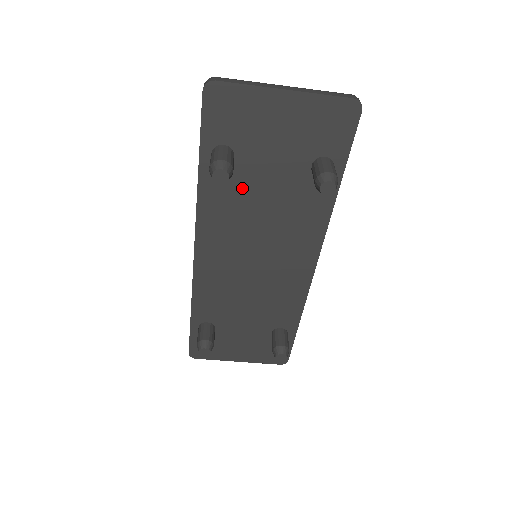
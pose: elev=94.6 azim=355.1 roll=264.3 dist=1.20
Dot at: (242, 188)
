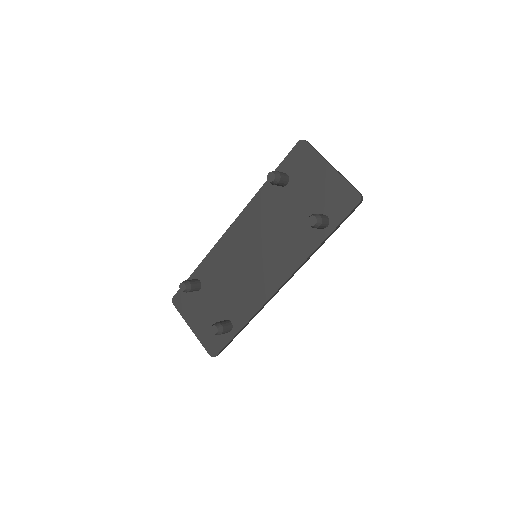
Dot at: (279, 205)
